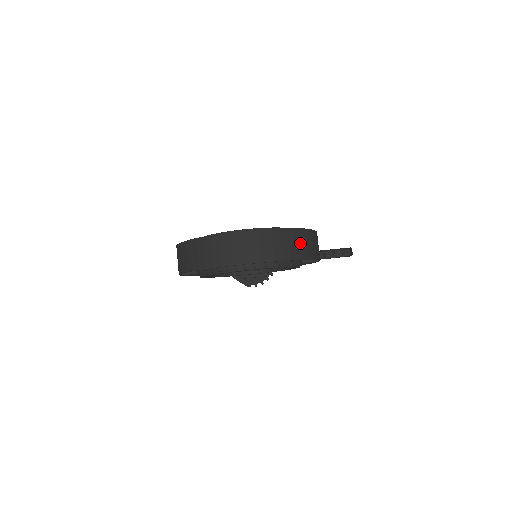
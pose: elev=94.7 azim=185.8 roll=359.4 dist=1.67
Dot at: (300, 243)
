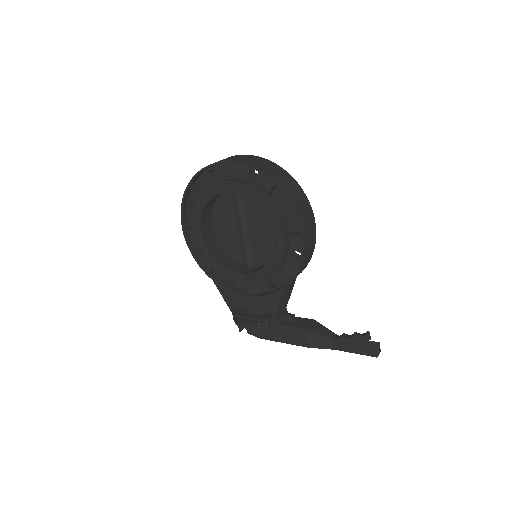
Dot at: (281, 176)
